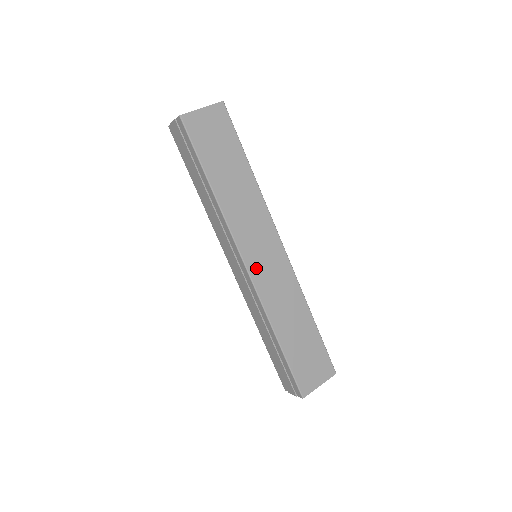
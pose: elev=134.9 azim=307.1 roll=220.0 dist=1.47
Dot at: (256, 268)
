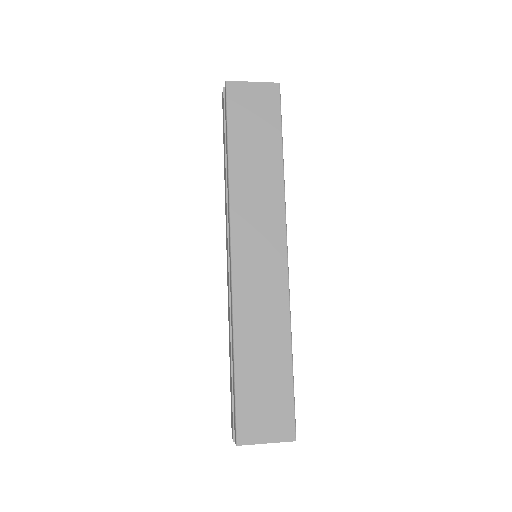
Dot at: (243, 262)
